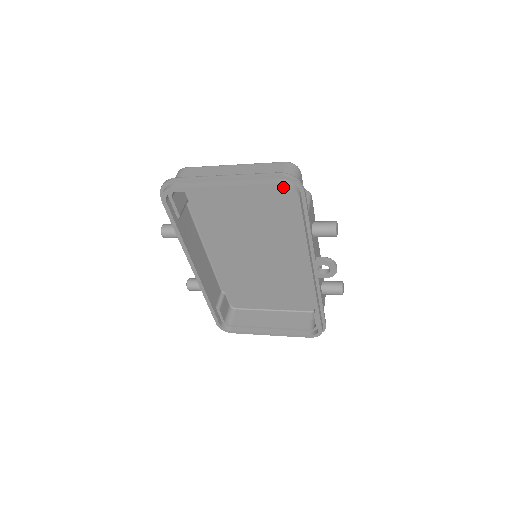
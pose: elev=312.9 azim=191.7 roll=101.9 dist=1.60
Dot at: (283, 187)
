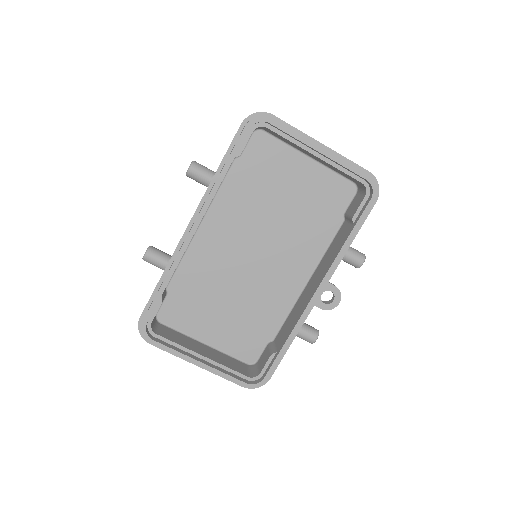
Dot at: (371, 182)
